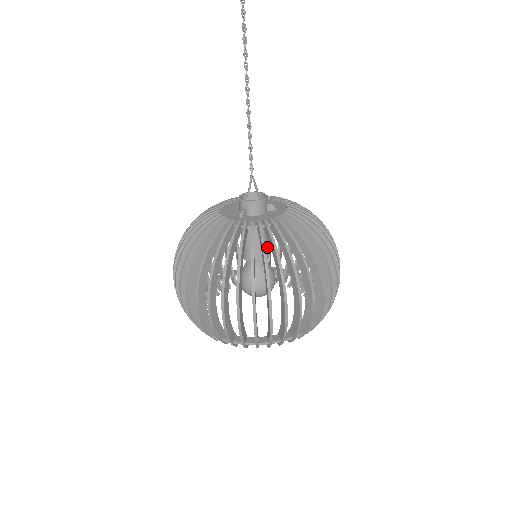
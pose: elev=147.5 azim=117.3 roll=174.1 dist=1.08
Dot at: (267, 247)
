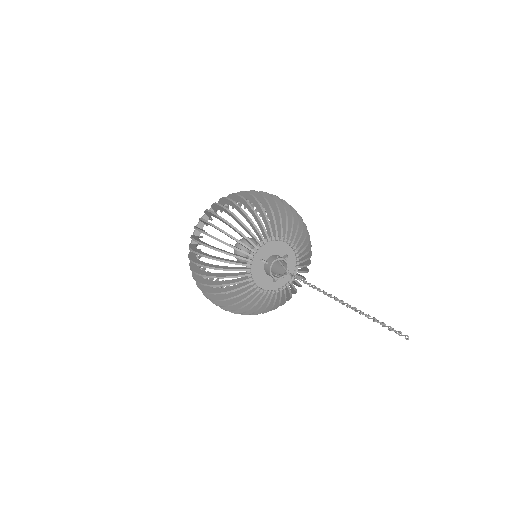
Dot at: occluded
